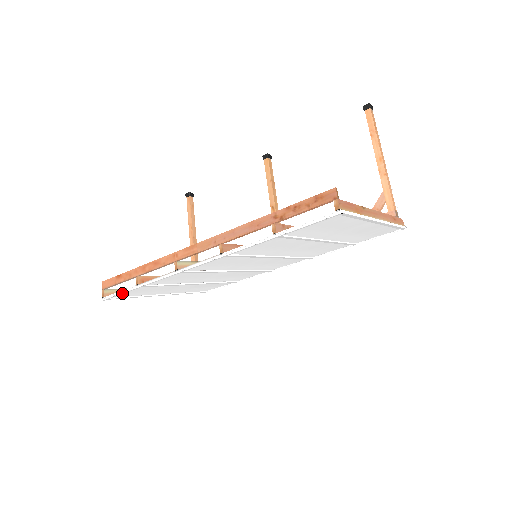
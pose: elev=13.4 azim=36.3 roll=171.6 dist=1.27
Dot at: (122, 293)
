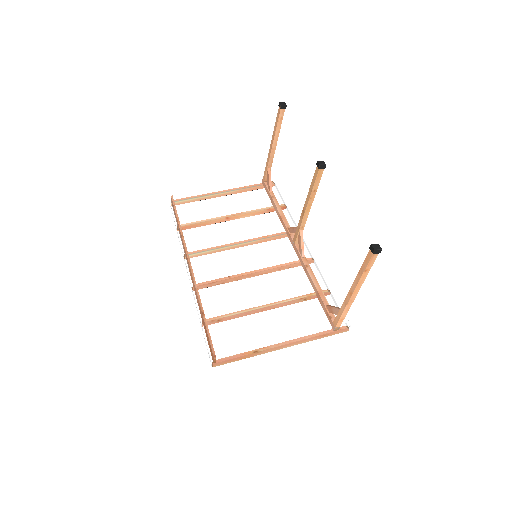
Dot at: (174, 221)
